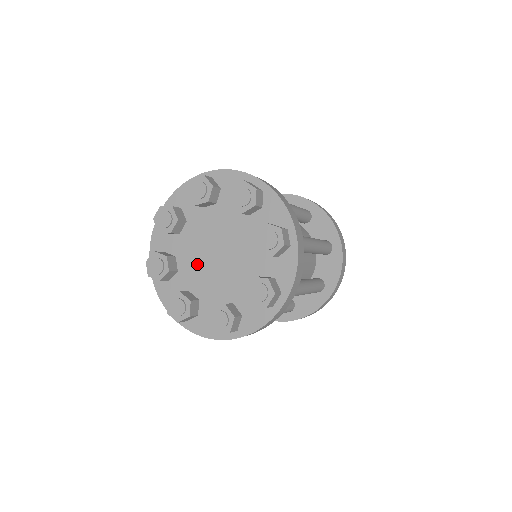
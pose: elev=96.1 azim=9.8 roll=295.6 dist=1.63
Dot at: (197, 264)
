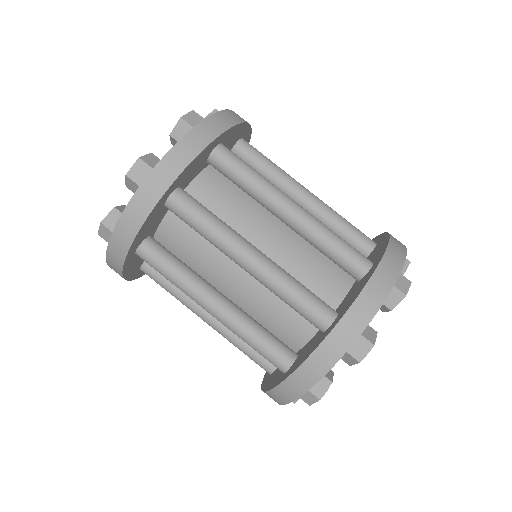
Dot at: occluded
